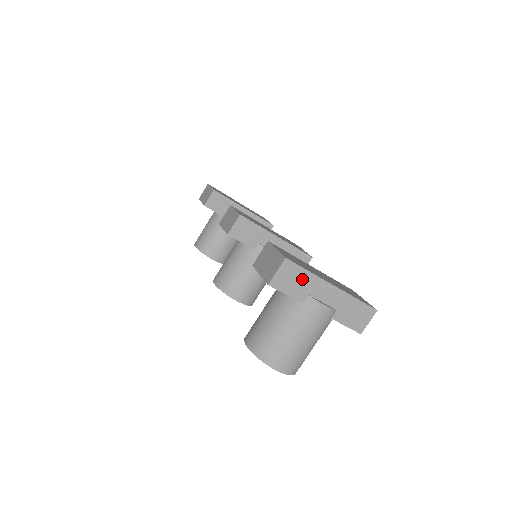
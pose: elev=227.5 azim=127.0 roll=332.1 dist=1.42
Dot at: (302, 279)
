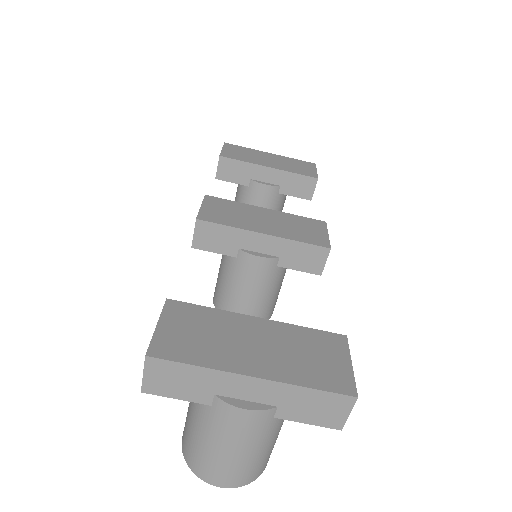
Dot at: (191, 377)
